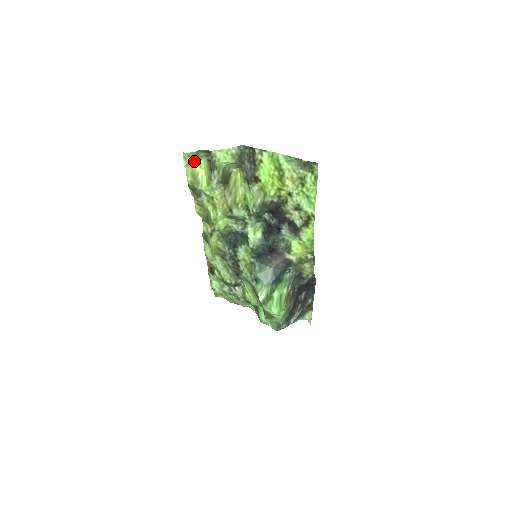
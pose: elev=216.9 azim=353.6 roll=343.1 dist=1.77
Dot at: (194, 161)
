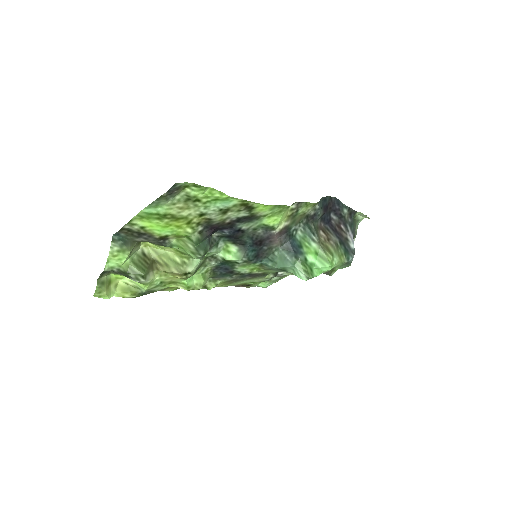
Dot at: (109, 286)
